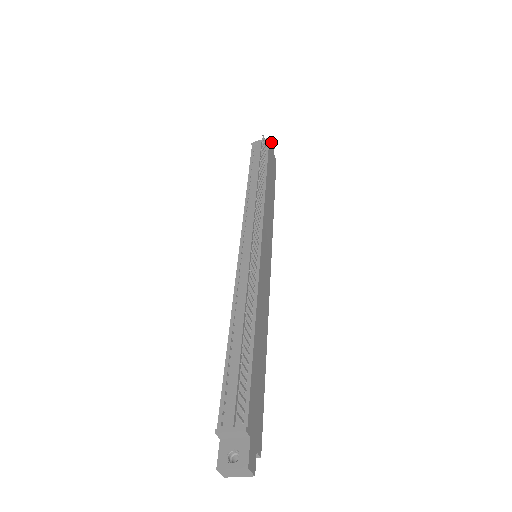
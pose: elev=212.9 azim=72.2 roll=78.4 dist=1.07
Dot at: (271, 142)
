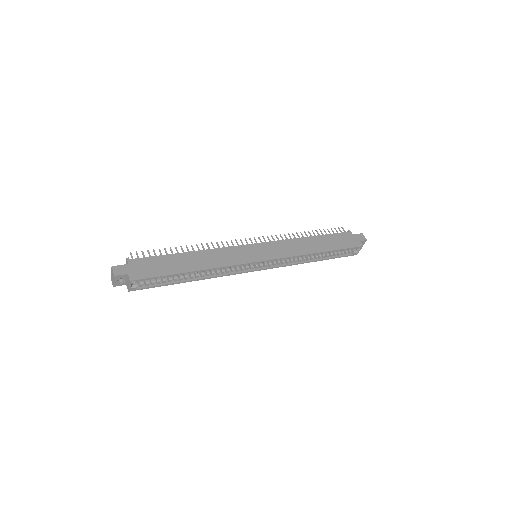
Dot at: (358, 235)
